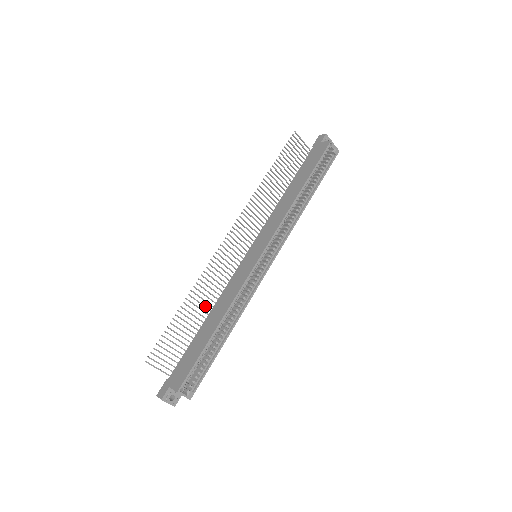
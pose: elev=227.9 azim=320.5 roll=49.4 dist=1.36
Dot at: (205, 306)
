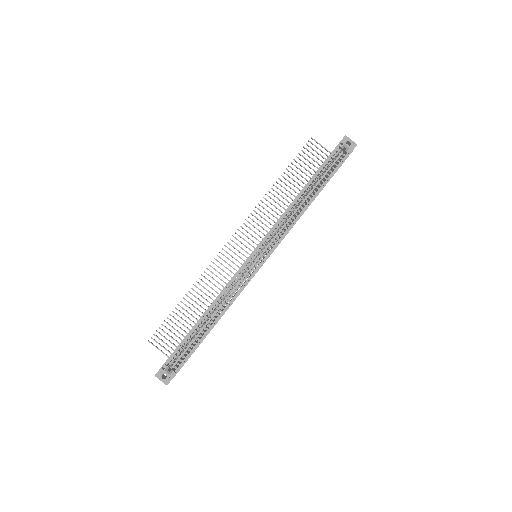
Dot at: (207, 300)
